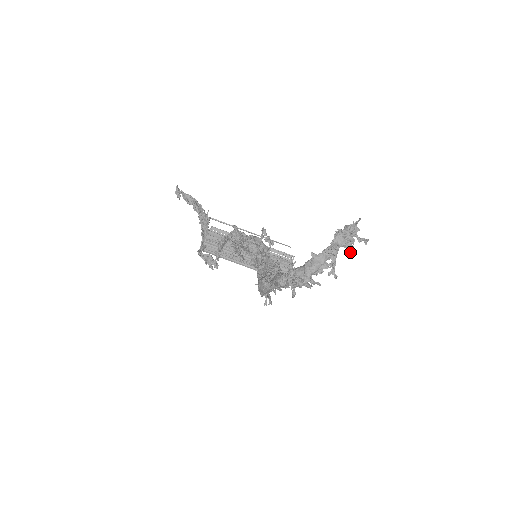
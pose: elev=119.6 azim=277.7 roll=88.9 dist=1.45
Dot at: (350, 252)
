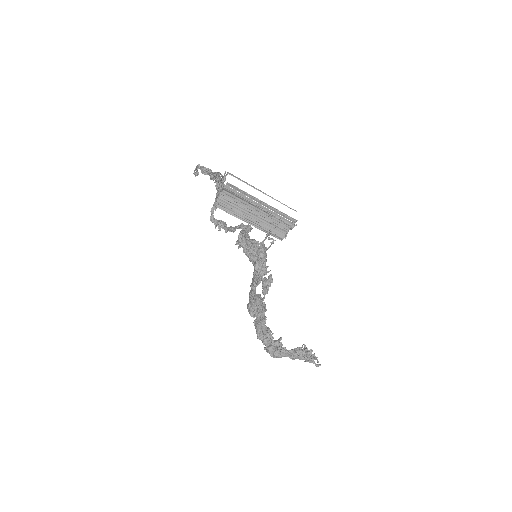
Dot at: (307, 361)
